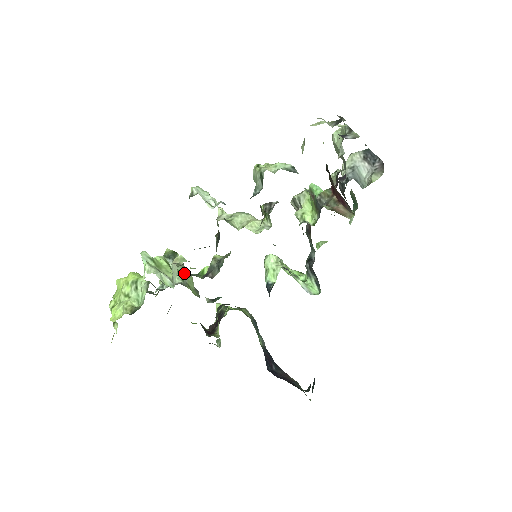
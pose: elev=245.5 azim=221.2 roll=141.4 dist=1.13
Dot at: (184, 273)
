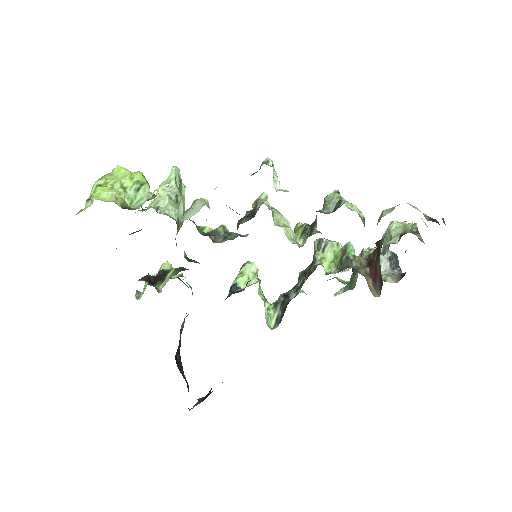
Dot at: occluded
